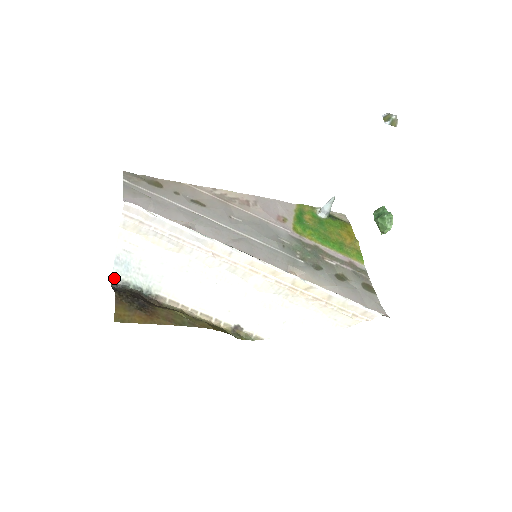
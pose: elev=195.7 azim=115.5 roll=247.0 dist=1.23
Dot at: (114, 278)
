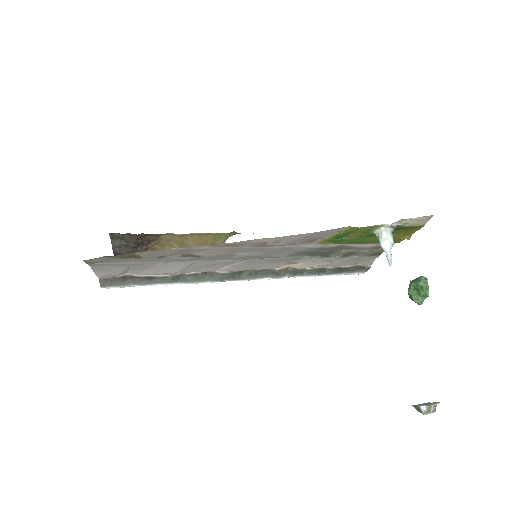
Dot at: occluded
